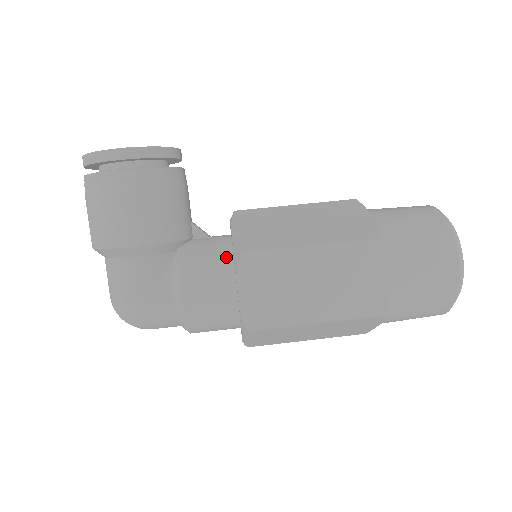
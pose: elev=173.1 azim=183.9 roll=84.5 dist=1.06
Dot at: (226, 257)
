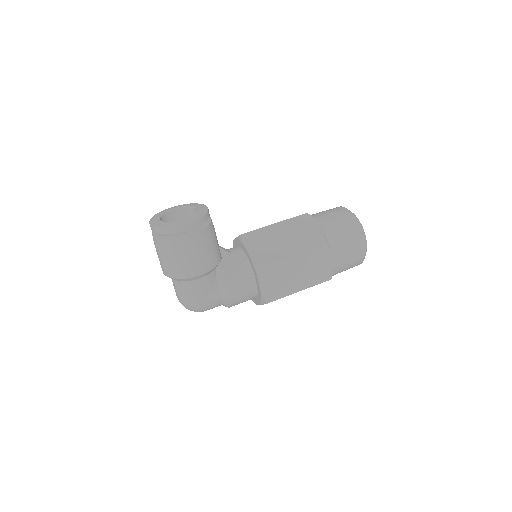
Dot at: (247, 266)
